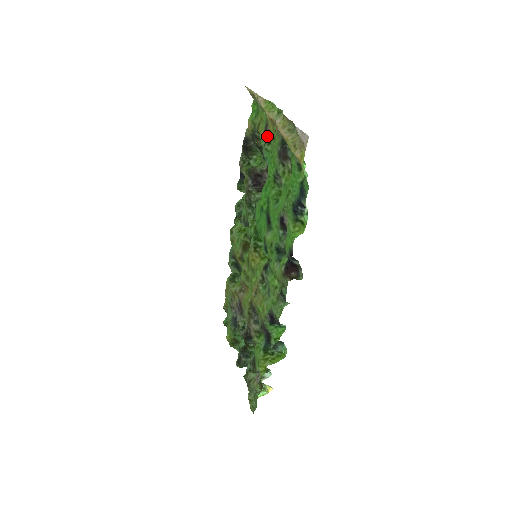
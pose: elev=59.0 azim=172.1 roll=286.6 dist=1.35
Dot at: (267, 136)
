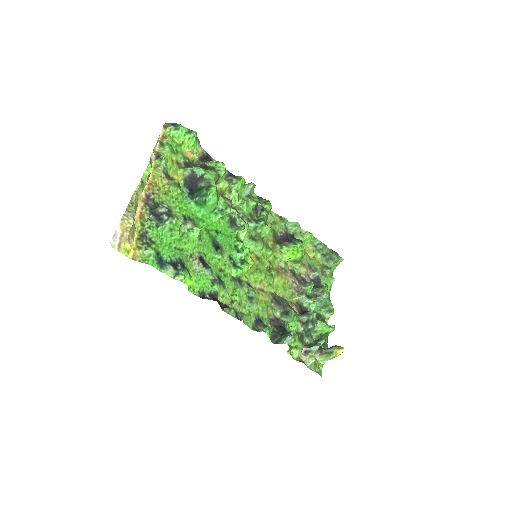
Dot at: occluded
